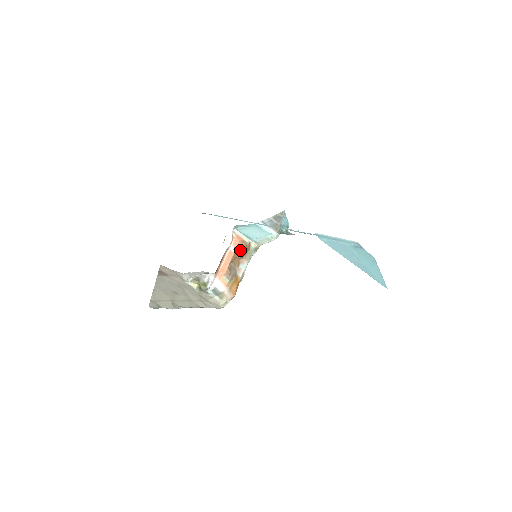
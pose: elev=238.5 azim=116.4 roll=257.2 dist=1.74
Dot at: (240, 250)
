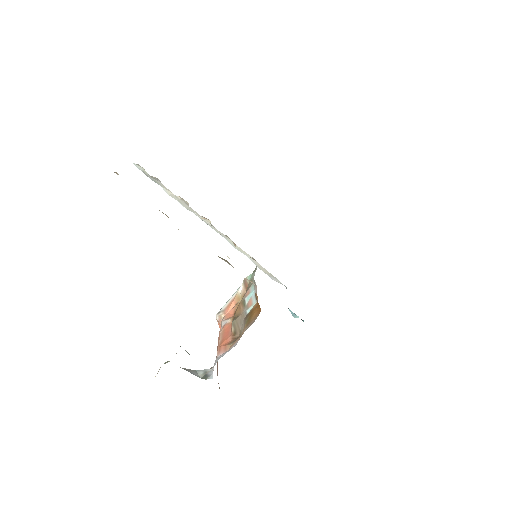
Dot at: occluded
